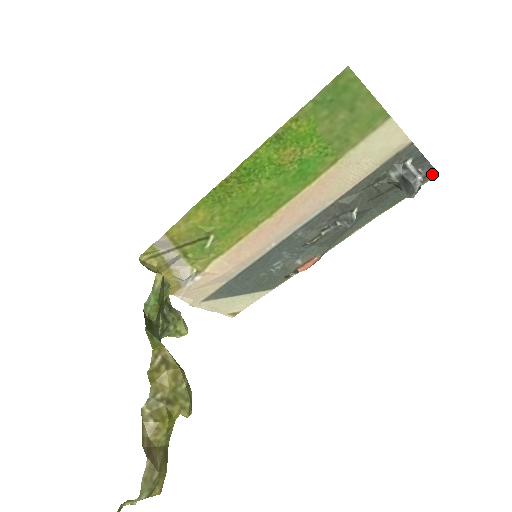
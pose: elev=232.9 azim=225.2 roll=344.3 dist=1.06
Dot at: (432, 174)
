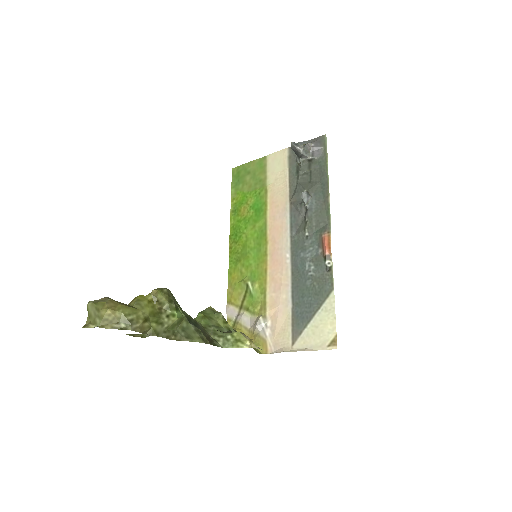
Dot at: (322, 139)
